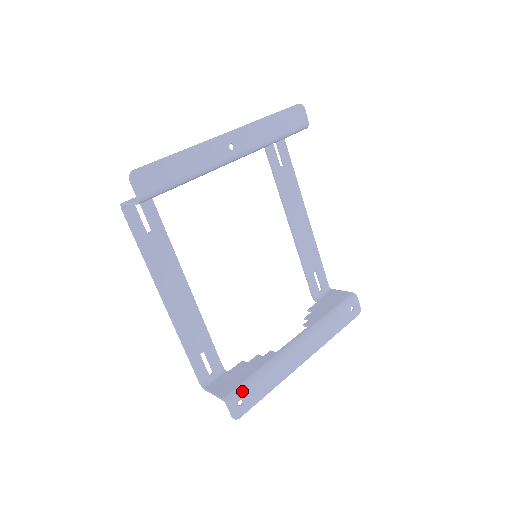
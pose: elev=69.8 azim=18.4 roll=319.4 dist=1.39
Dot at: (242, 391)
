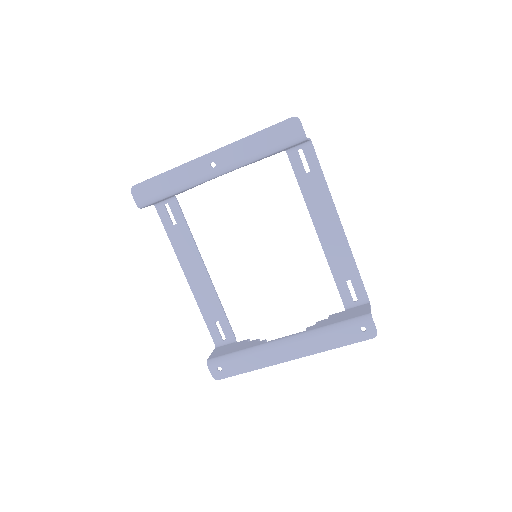
Dot at: (222, 361)
